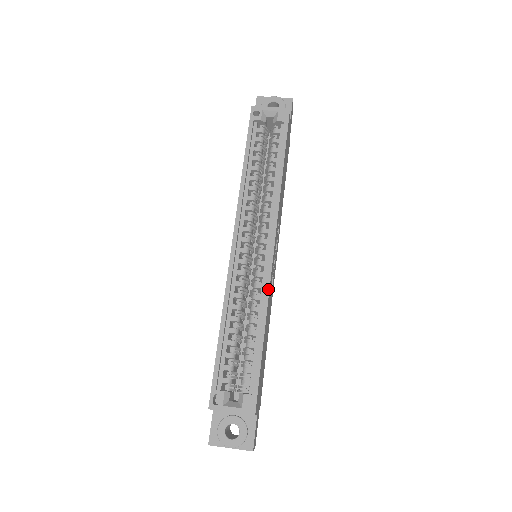
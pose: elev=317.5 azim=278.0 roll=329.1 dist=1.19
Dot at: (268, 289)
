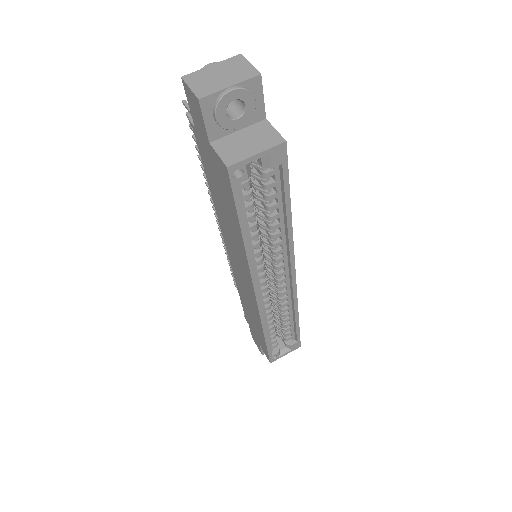
Dot at: (296, 300)
